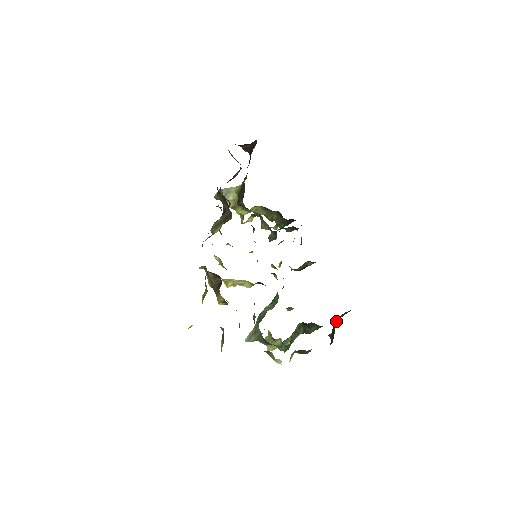
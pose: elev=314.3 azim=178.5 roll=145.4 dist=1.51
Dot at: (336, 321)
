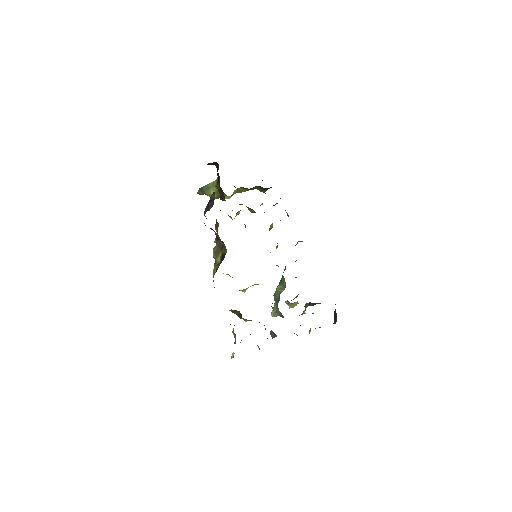
Dot at: (335, 309)
